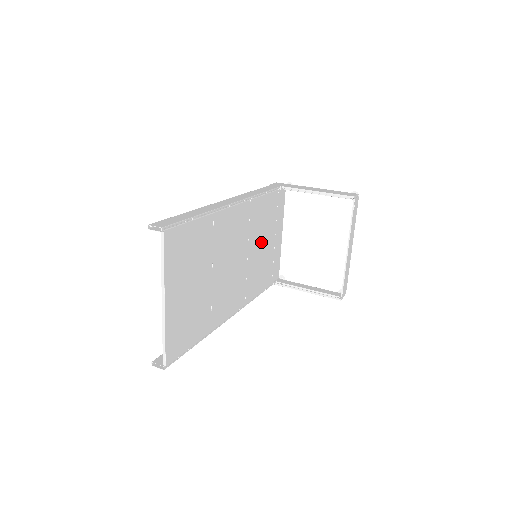
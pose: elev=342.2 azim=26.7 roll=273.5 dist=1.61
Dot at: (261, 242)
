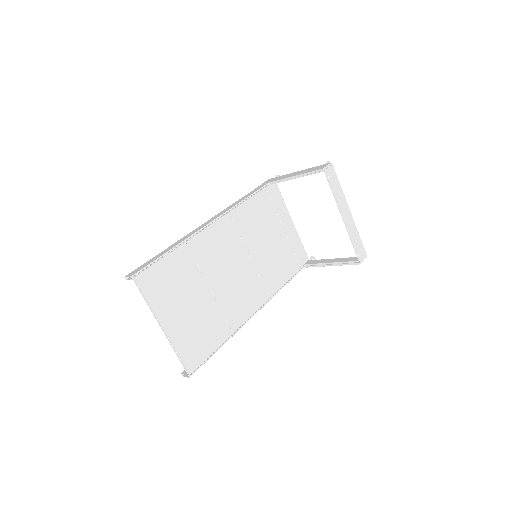
Dot at: (264, 240)
